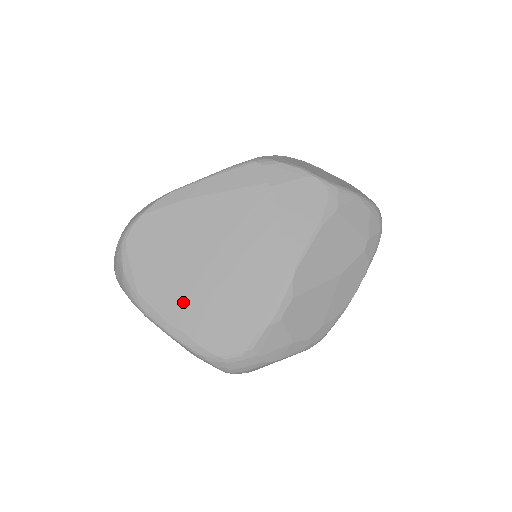
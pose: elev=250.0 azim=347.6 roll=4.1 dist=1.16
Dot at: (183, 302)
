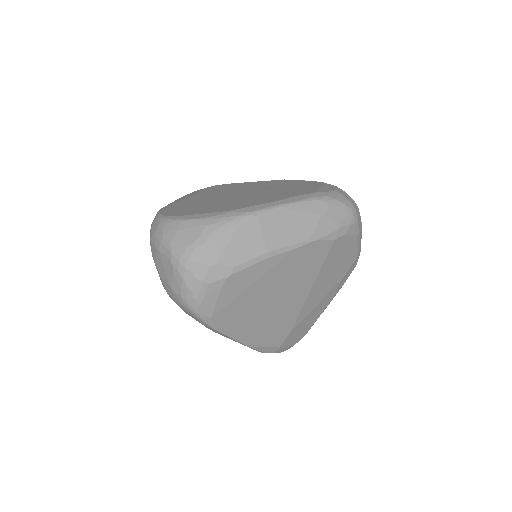
Dot at: (265, 198)
